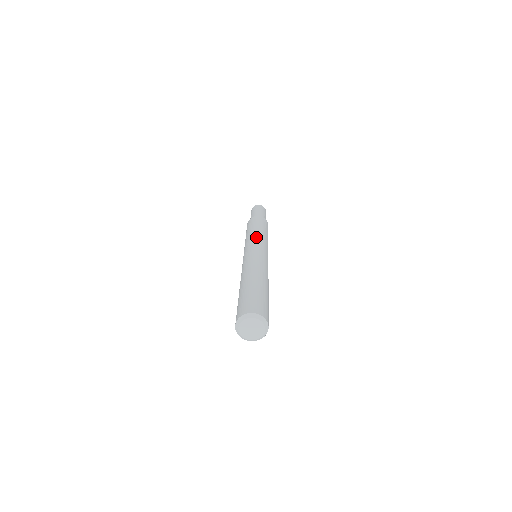
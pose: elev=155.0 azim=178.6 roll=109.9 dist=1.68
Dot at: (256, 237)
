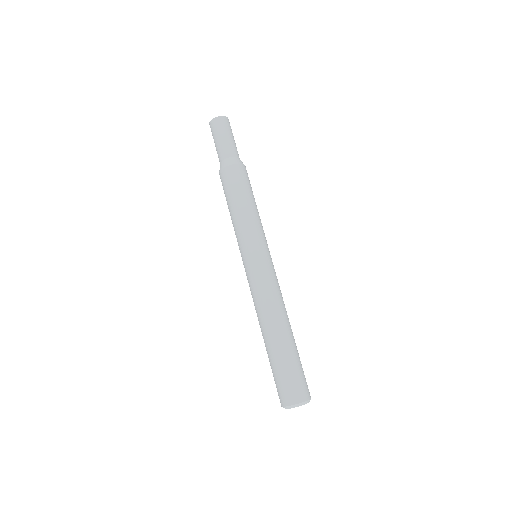
Dot at: (260, 231)
